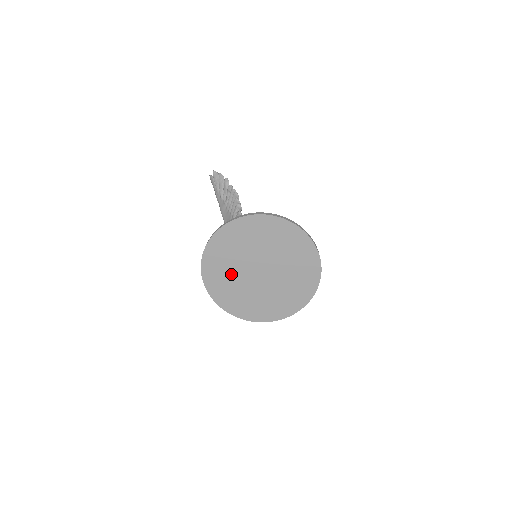
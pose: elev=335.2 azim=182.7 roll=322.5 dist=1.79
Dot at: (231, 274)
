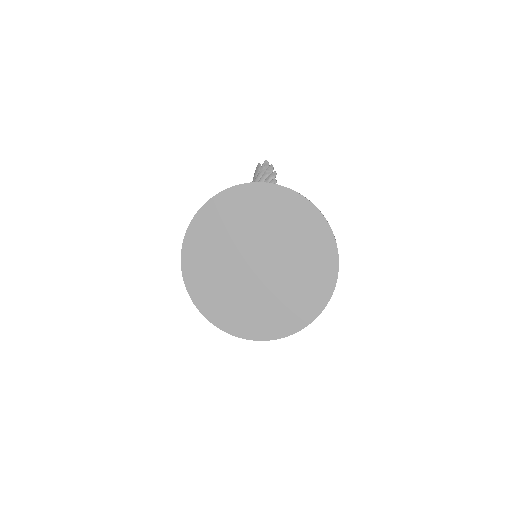
Dot at: (223, 243)
